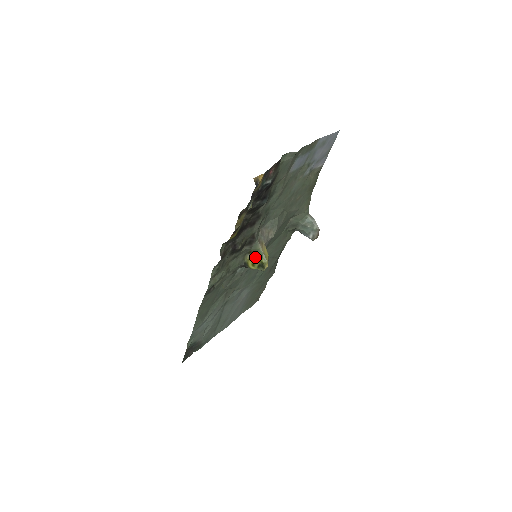
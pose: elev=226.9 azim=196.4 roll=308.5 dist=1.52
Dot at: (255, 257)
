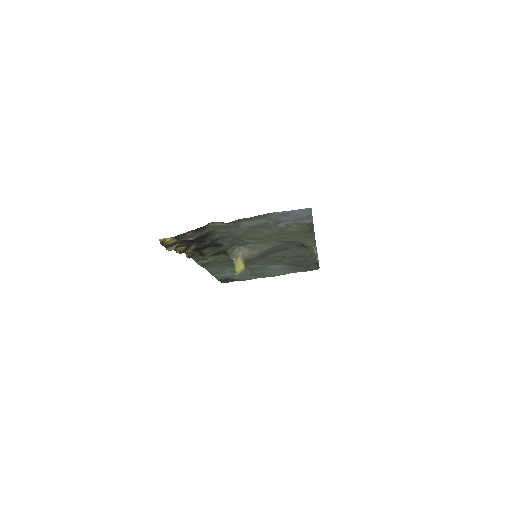
Dot at: occluded
